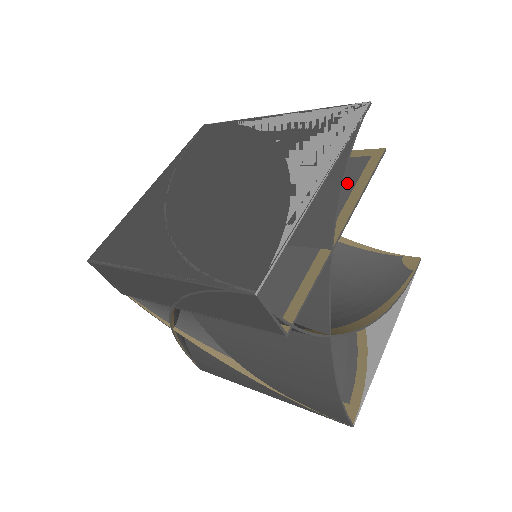
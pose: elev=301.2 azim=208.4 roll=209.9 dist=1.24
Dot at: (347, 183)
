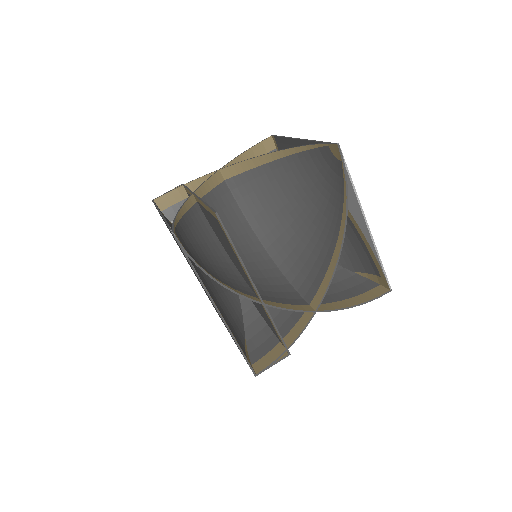
Dot at: occluded
